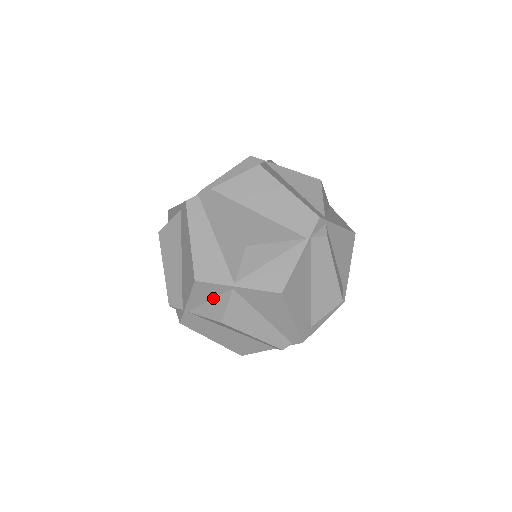
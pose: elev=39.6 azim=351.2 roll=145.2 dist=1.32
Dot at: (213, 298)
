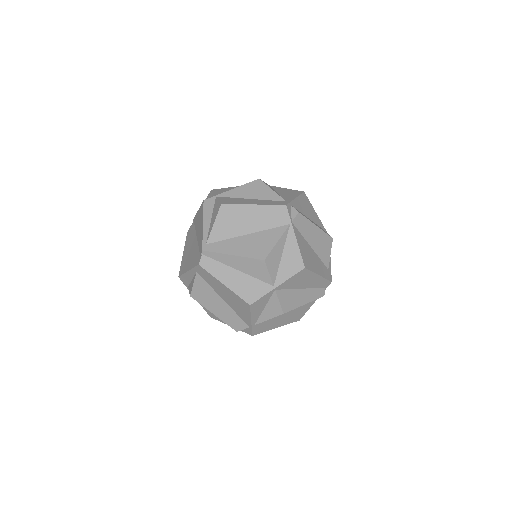
Dot at: (266, 305)
